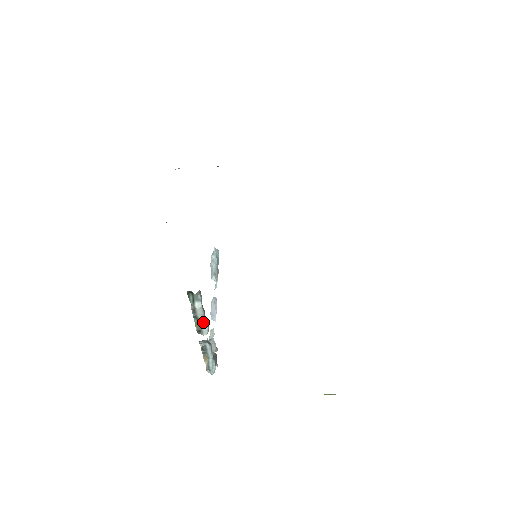
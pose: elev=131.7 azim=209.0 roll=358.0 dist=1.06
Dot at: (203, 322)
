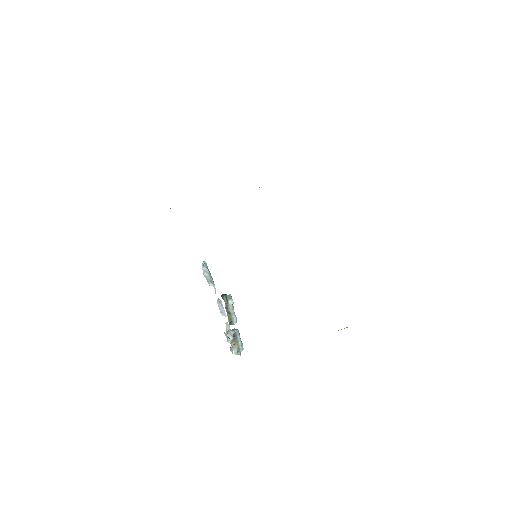
Dot at: (233, 314)
